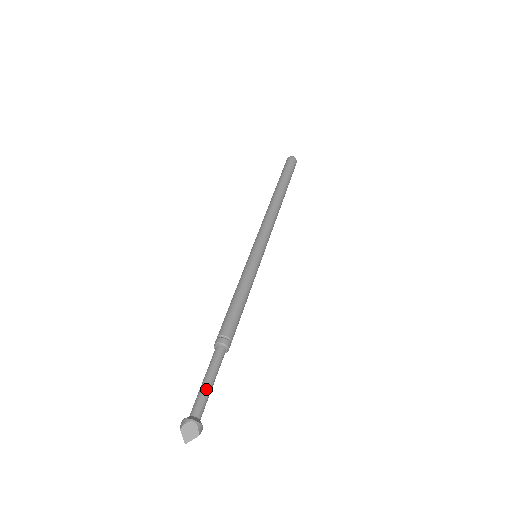
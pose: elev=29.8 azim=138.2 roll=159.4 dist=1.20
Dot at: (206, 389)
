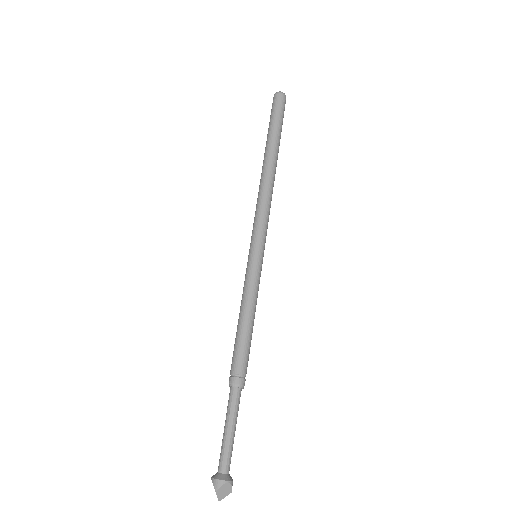
Dot at: (232, 441)
